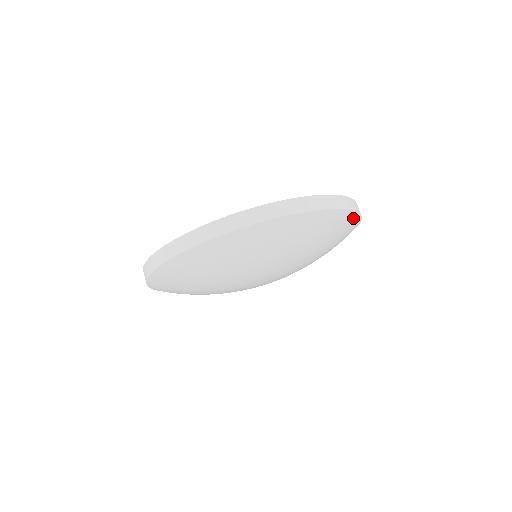
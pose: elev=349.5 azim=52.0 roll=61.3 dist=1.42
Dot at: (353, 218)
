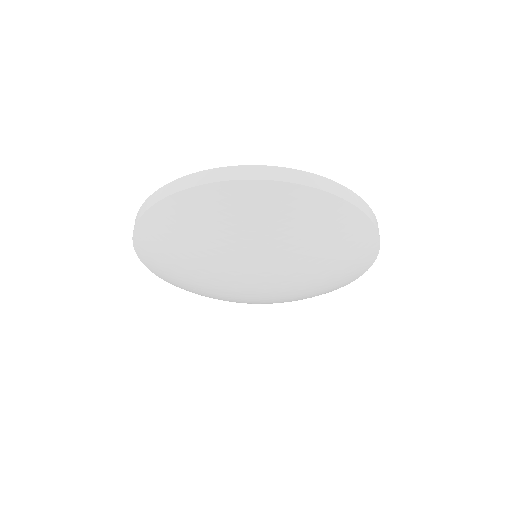
Dot at: (323, 200)
